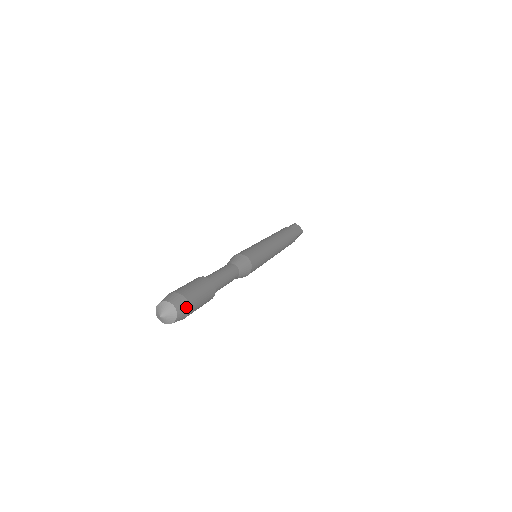
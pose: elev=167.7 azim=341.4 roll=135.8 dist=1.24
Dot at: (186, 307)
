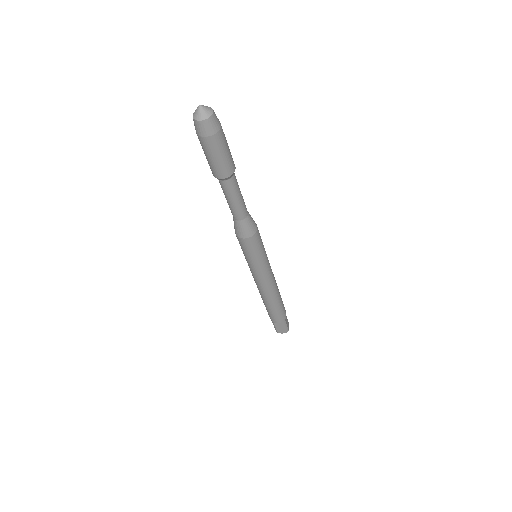
Dot at: occluded
